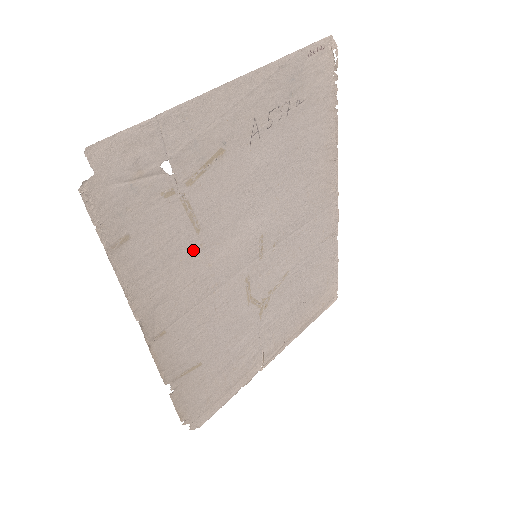
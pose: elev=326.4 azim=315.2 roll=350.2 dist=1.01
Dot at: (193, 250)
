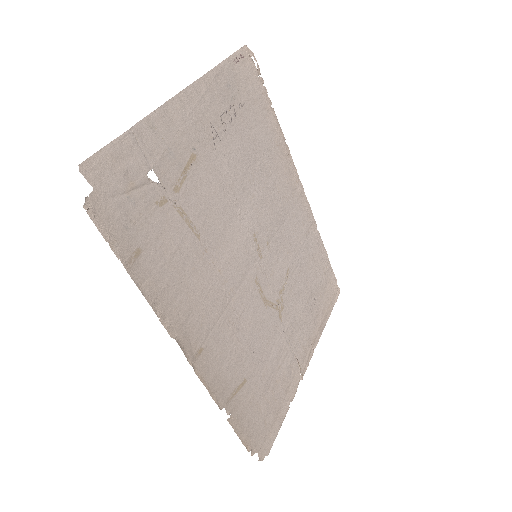
Dot at: (200, 257)
